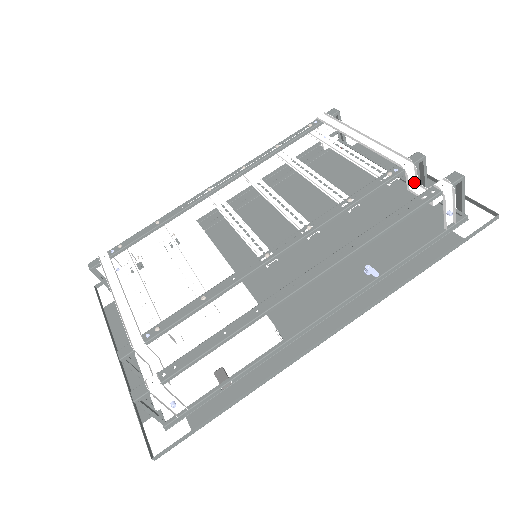
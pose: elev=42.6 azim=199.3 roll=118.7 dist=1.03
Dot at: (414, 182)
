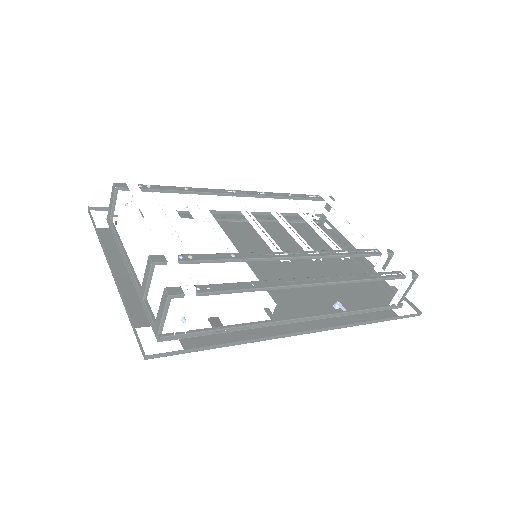
Dot at: (379, 267)
